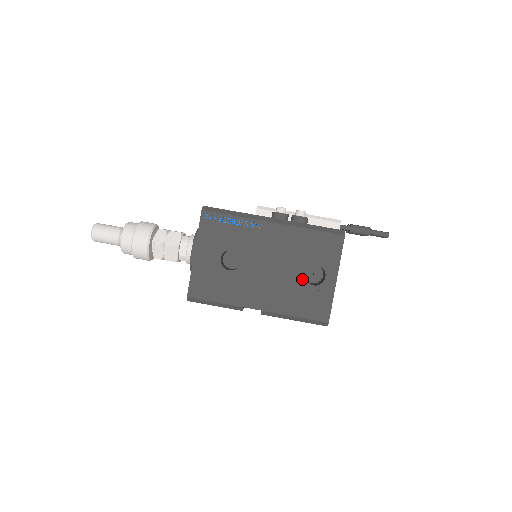
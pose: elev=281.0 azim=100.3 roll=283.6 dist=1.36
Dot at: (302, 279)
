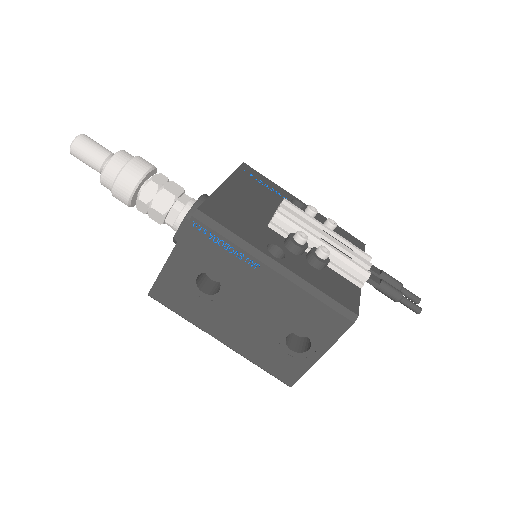
Dot at: (282, 339)
